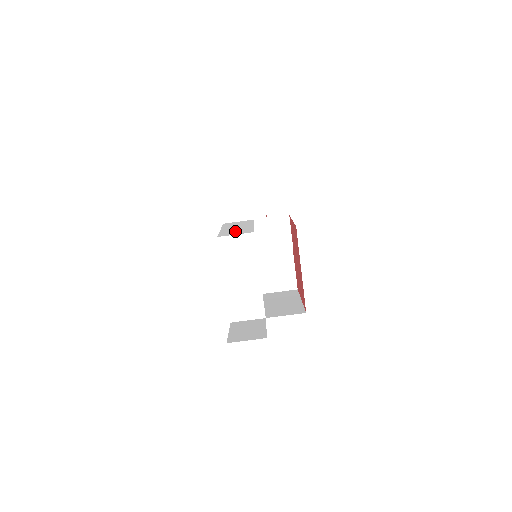
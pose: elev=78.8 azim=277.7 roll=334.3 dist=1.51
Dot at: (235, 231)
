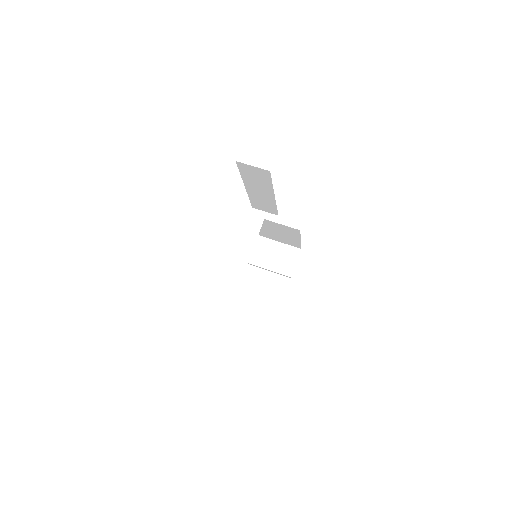
Dot at: occluded
